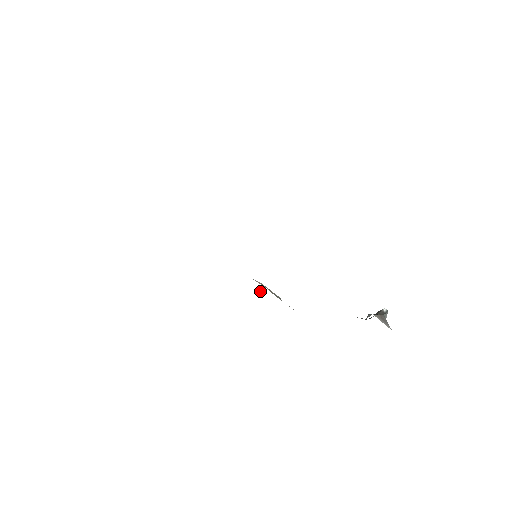
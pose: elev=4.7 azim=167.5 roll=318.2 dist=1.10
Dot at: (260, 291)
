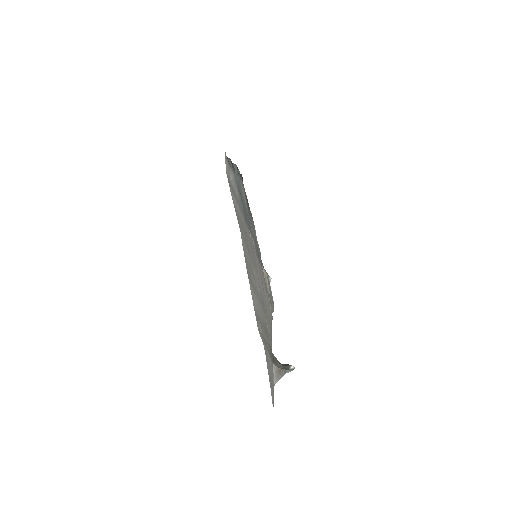
Dot at: (270, 277)
